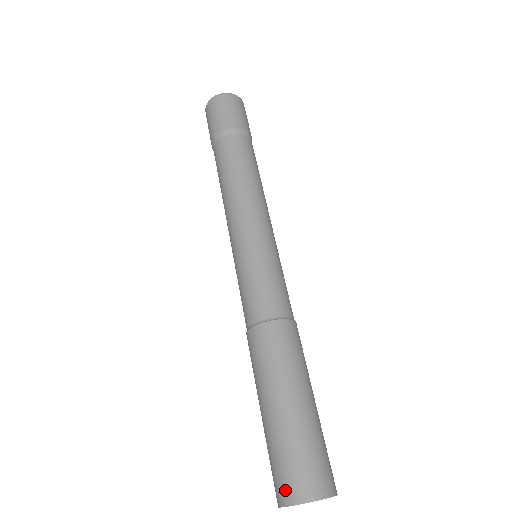
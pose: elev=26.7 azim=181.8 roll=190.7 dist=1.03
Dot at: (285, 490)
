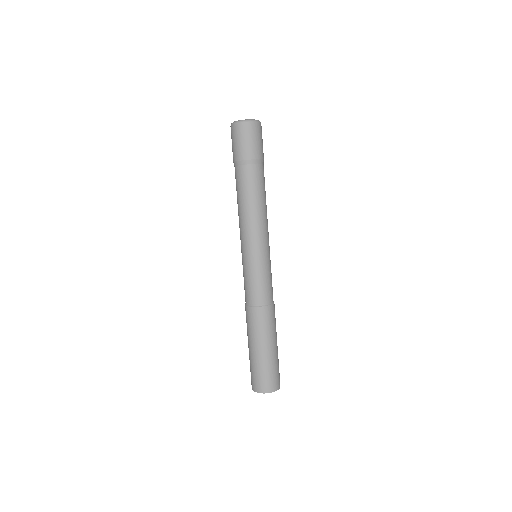
Dot at: (252, 384)
